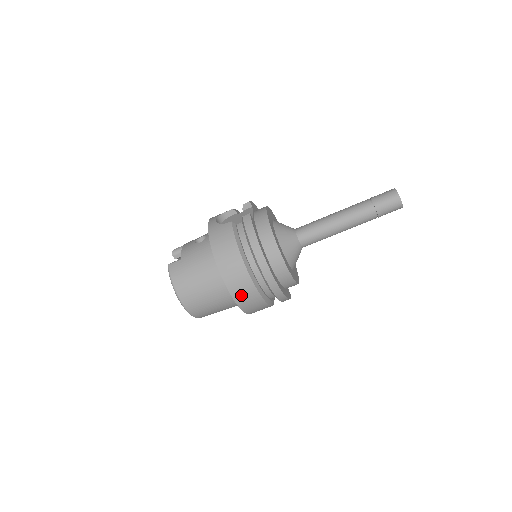
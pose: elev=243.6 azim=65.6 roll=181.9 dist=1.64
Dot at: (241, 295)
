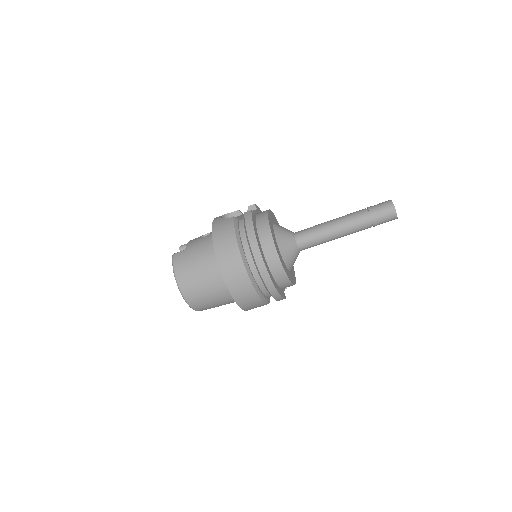
Dot at: (235, 284)
